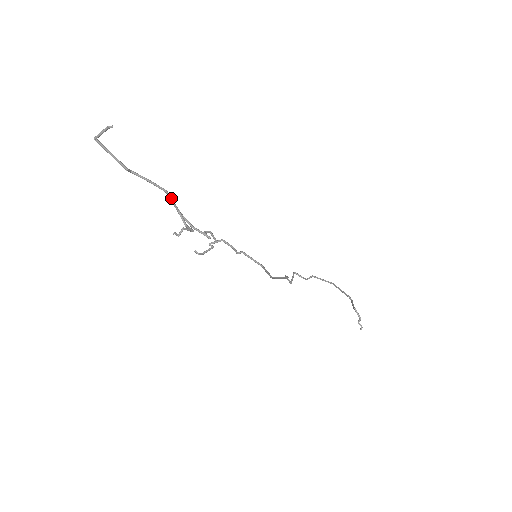
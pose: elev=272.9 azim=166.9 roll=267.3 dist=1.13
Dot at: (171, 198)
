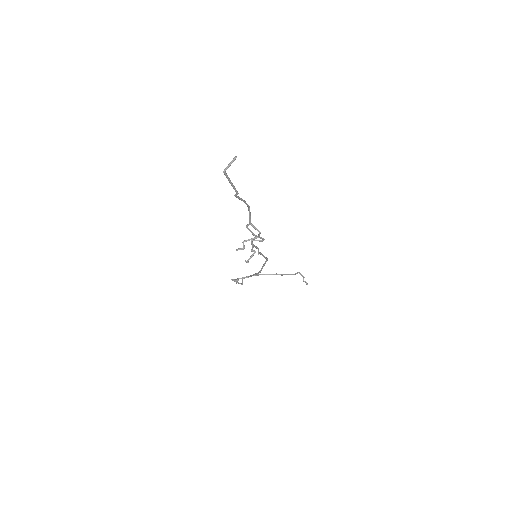
Dot at: (250, 212)
